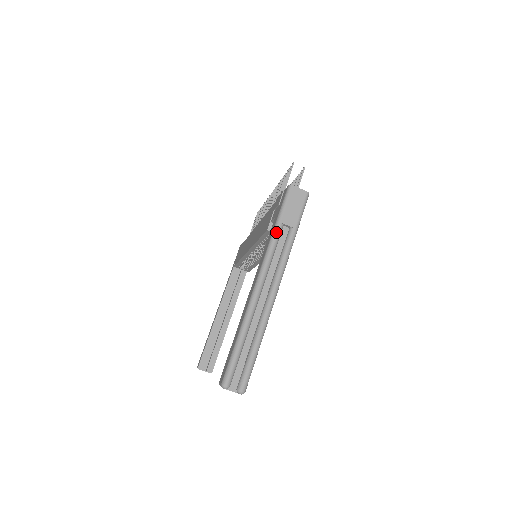
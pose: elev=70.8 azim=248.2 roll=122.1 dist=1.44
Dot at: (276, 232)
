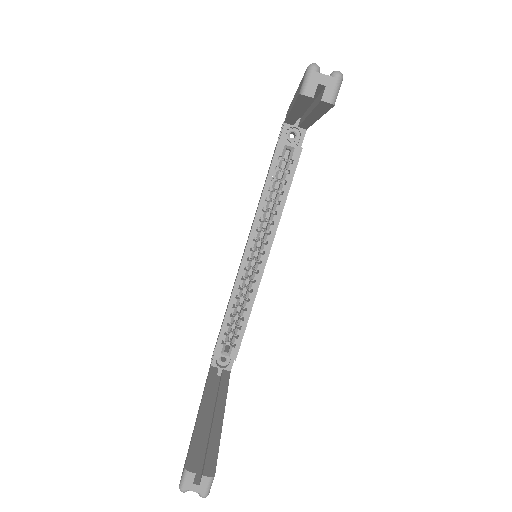
Dot at: occluded
